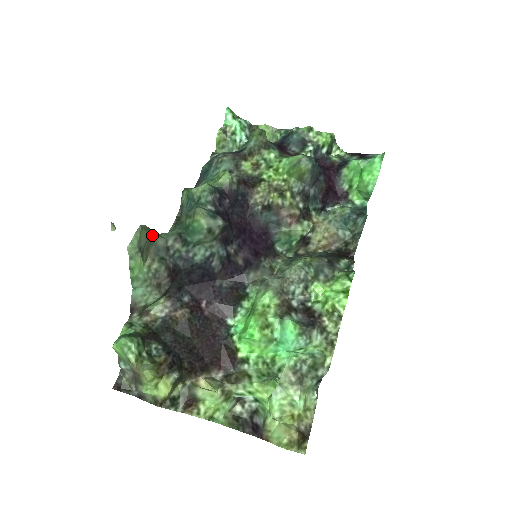
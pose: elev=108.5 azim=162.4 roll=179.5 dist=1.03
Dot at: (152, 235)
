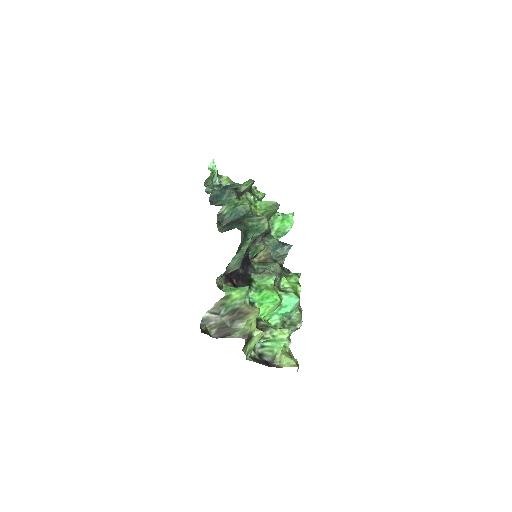
Dot at: occluded
